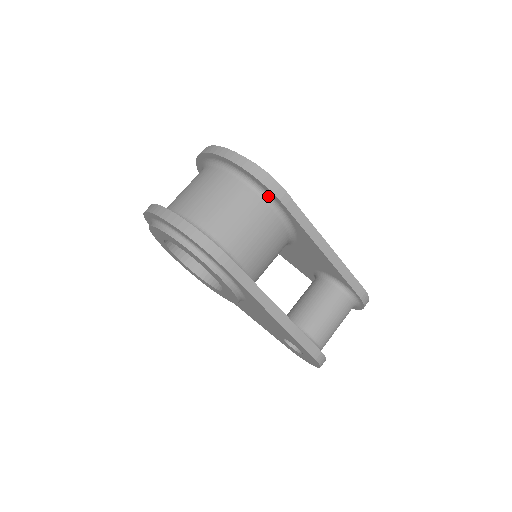
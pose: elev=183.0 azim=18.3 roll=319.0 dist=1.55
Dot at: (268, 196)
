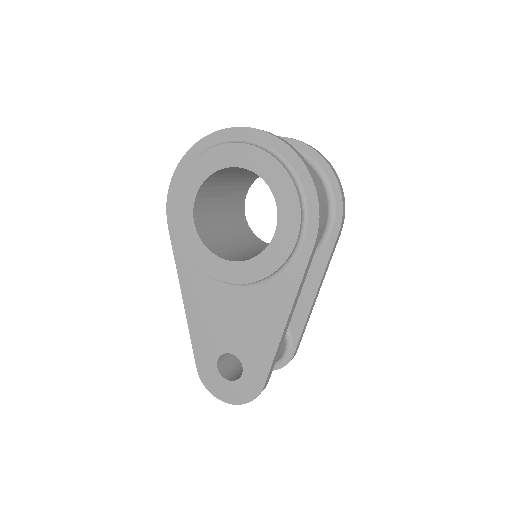
Dot at: (331, 217)
